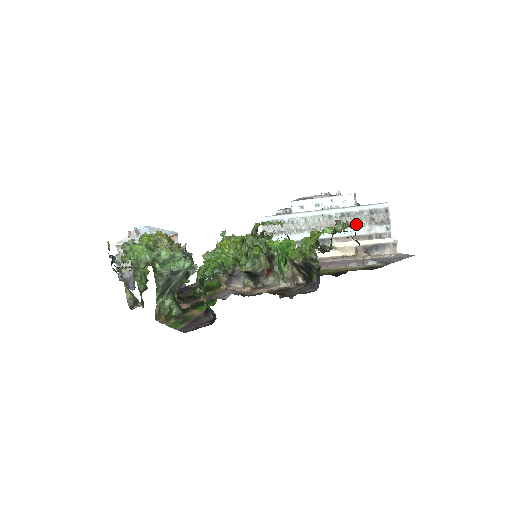
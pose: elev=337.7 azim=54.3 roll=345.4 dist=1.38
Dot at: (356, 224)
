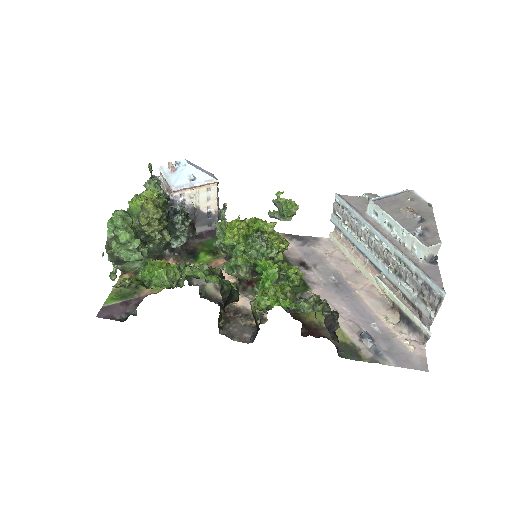
Dot at: (406, 282)
